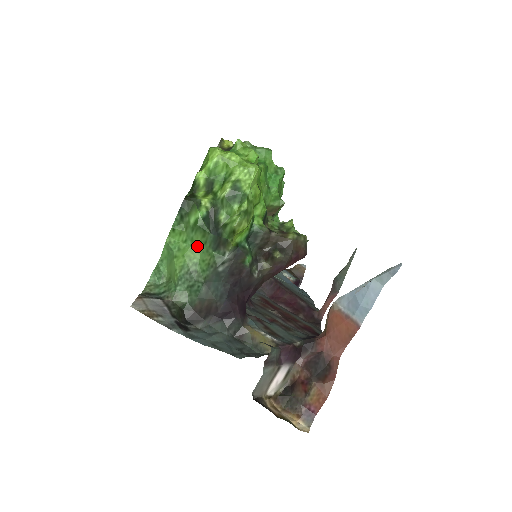
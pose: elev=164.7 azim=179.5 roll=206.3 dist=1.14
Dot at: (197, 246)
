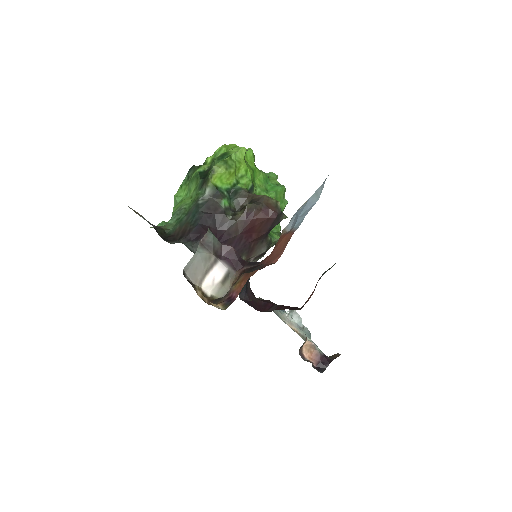
Dot at: (192, 194)
